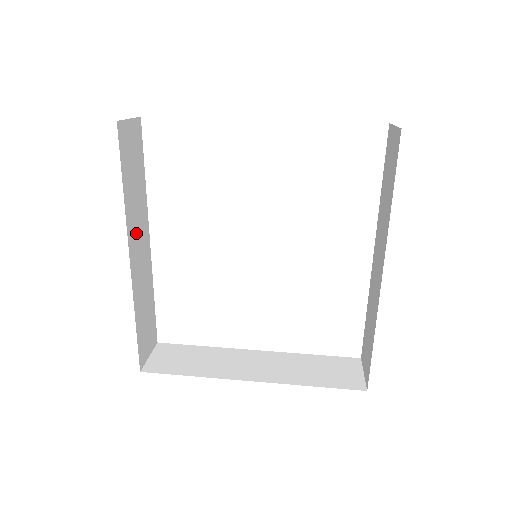
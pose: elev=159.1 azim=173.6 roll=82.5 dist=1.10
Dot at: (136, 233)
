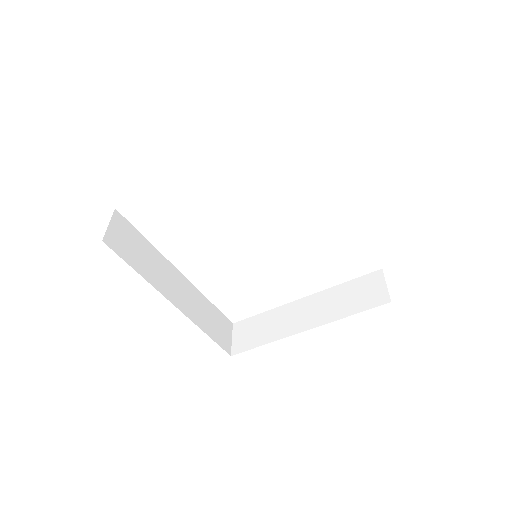
Dot at: (168, 284)
